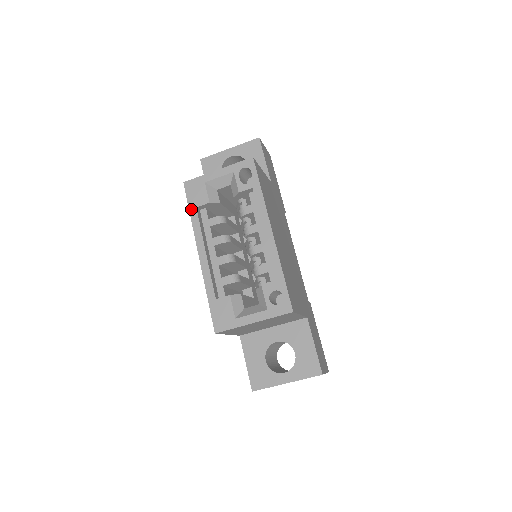
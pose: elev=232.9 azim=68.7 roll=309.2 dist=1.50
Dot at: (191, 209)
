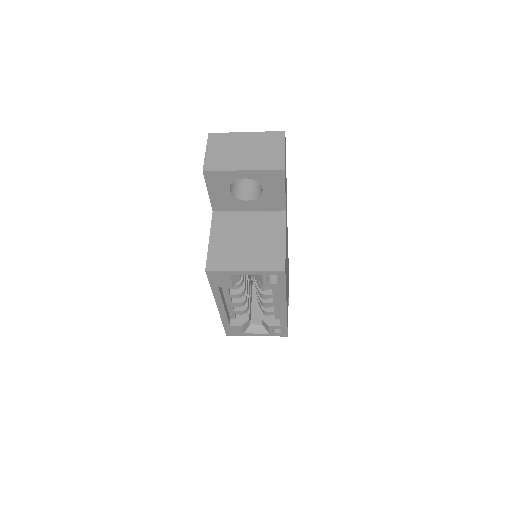
Dot at: (213, 287)
